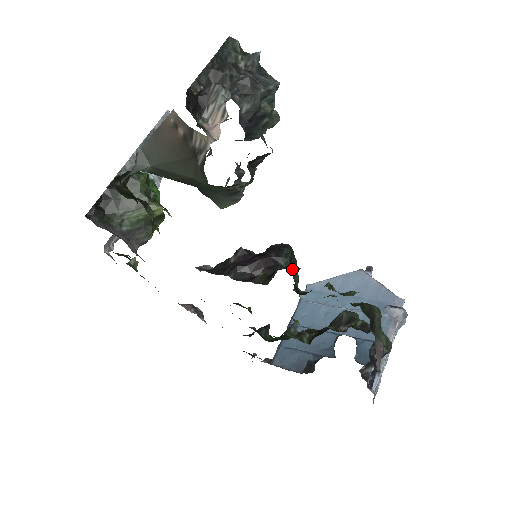
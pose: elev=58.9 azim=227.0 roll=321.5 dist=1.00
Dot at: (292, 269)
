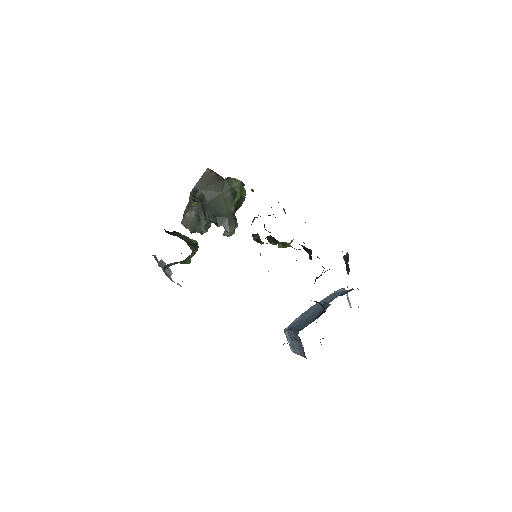
Dot at: occluded
